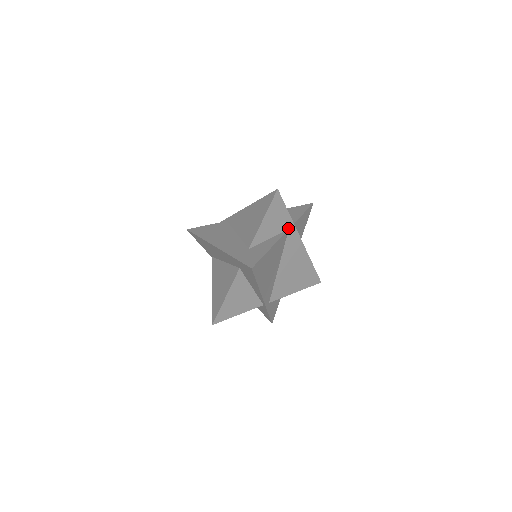
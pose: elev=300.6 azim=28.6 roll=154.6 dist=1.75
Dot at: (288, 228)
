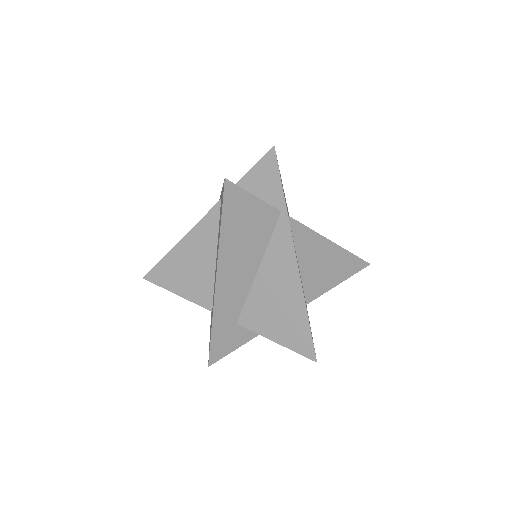
Dot at: occluded
